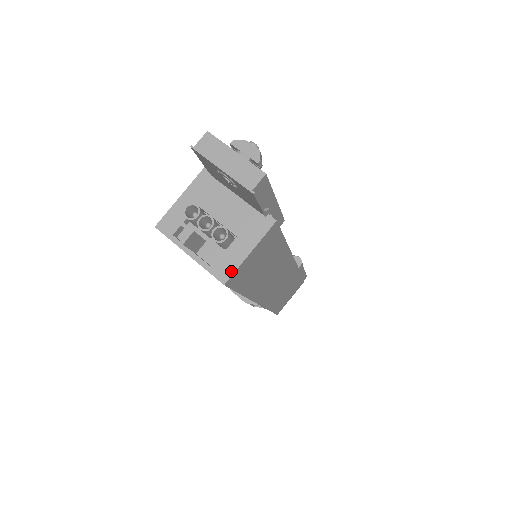
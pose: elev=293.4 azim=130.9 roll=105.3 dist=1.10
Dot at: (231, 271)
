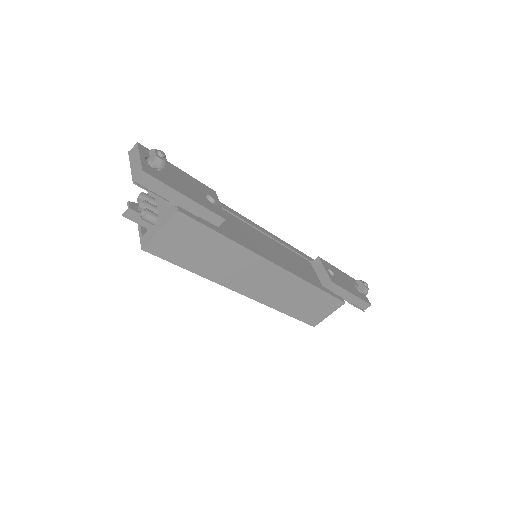
Dot at: (147, 241)
